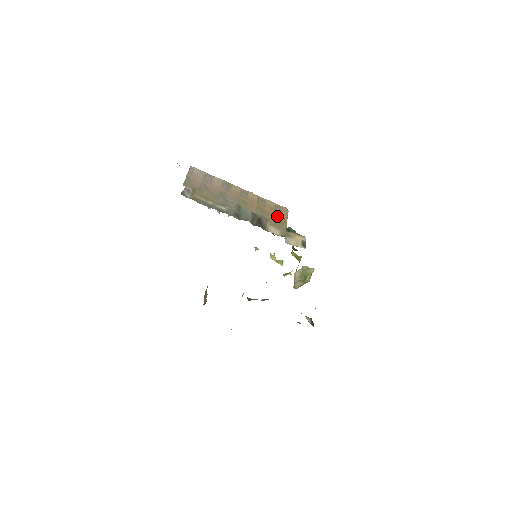
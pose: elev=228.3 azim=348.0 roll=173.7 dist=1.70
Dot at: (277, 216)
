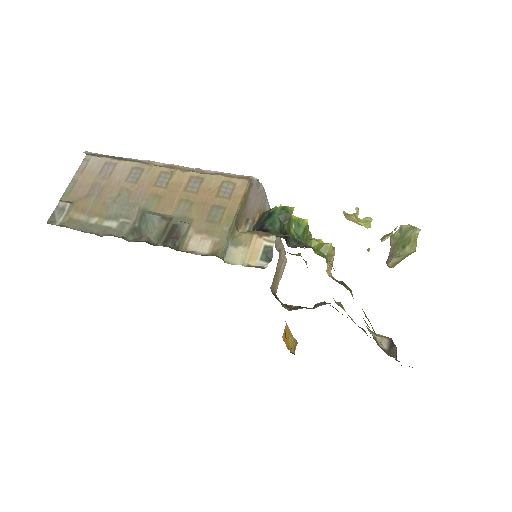
Dot at: (217, 207)
